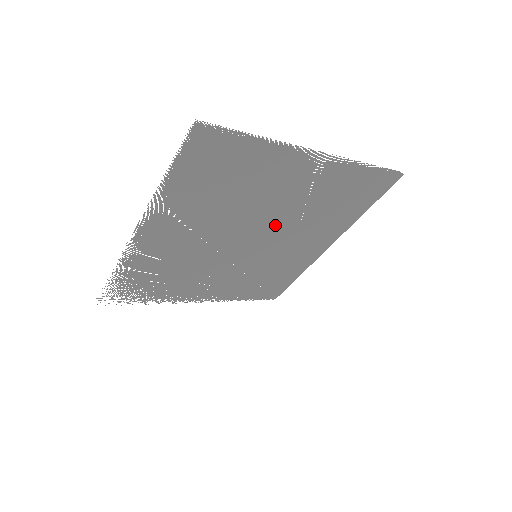
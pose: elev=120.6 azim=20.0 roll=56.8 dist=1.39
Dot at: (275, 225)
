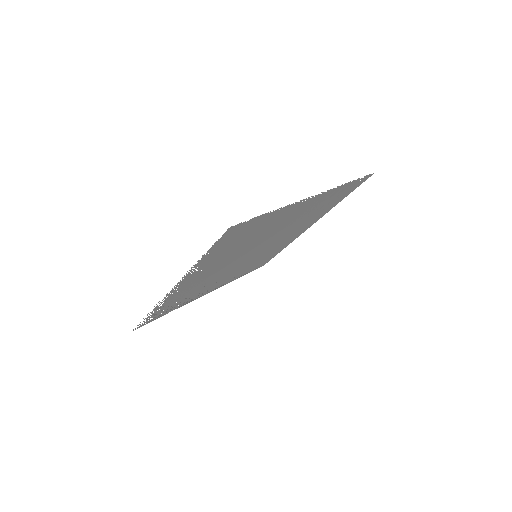
Dot at: (274, 237)
